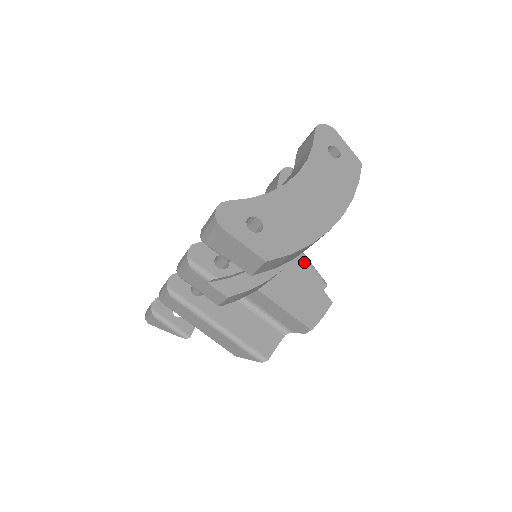
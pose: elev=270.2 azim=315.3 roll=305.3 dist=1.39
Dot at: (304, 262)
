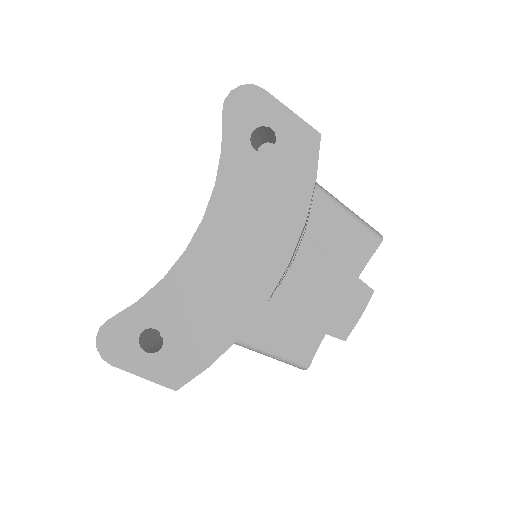
Dot at: (341, 218)
